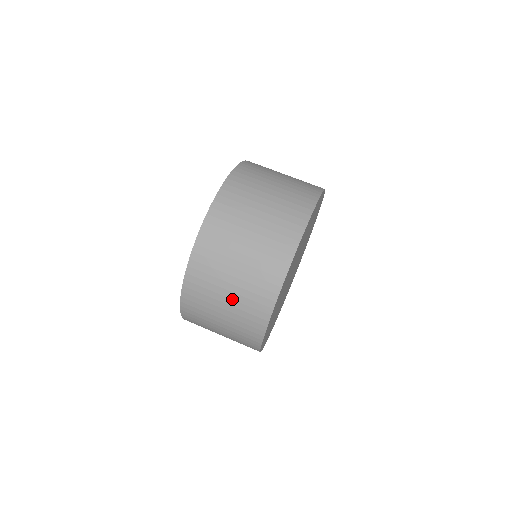
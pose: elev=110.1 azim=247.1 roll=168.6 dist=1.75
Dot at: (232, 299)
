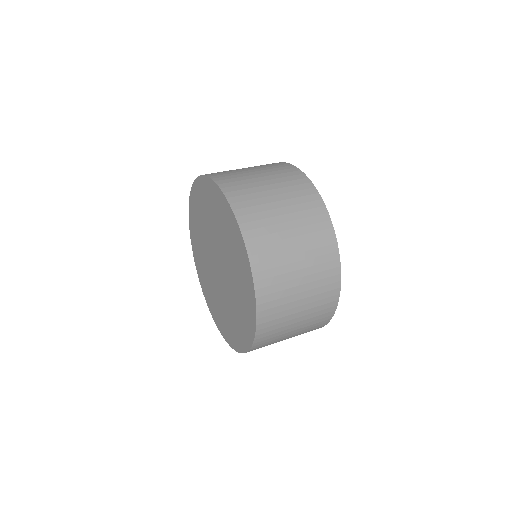
Dot at: (299, 244)
